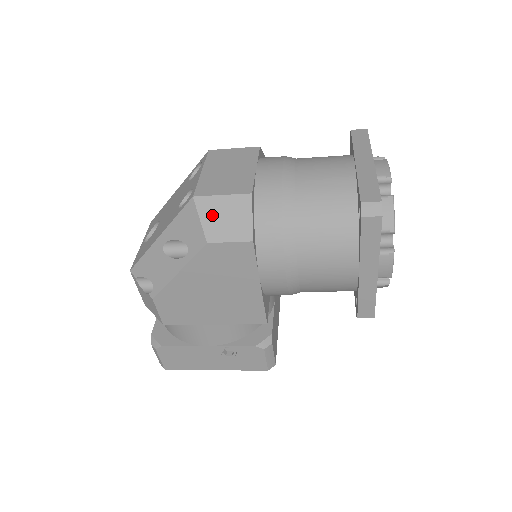
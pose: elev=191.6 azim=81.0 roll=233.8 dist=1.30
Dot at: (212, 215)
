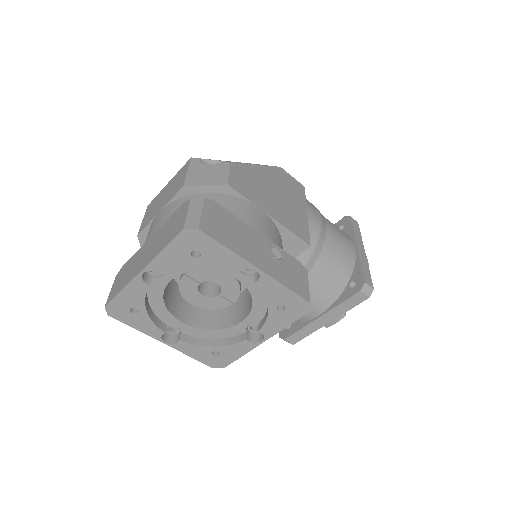
Dot at: occluded
